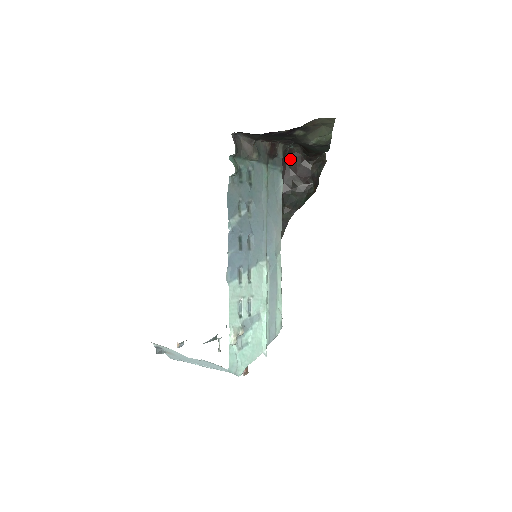
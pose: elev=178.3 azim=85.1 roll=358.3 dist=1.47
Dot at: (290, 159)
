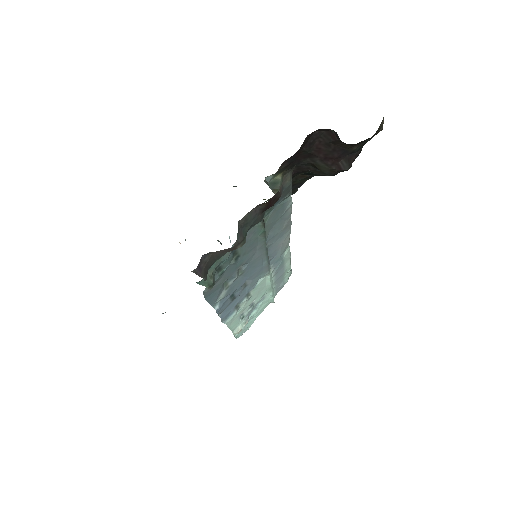
Dot at: (309, 141)
